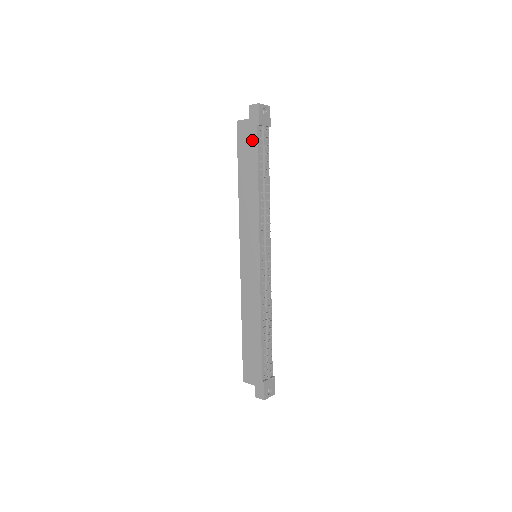
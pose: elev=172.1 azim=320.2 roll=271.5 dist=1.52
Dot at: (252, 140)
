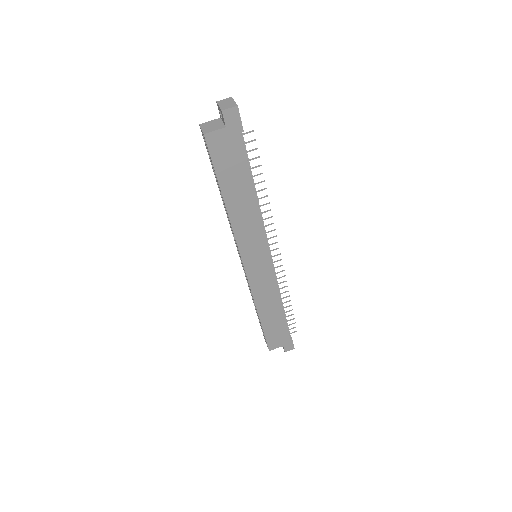
Dot at: (236, 151)
